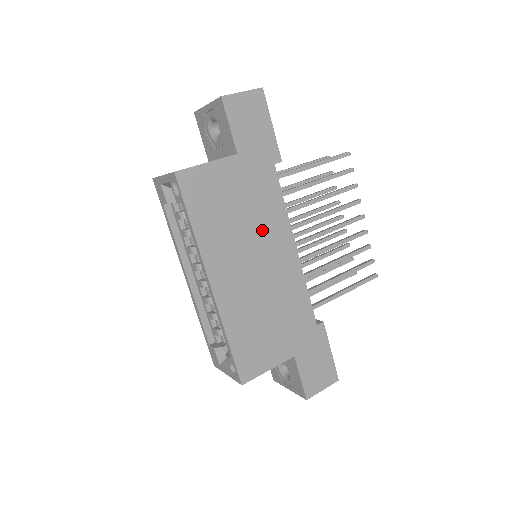
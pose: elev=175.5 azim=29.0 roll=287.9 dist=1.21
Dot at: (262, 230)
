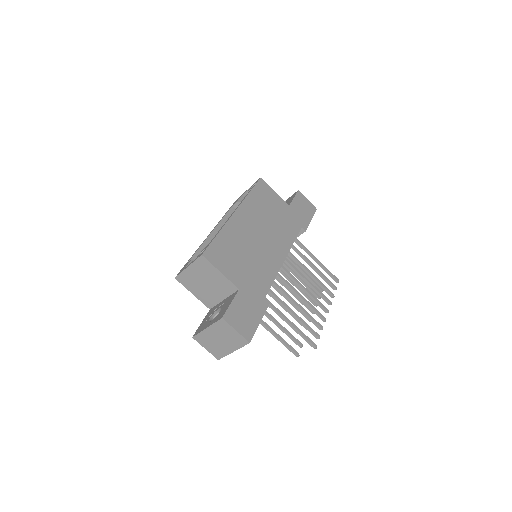
Dot at: (276, 233)
